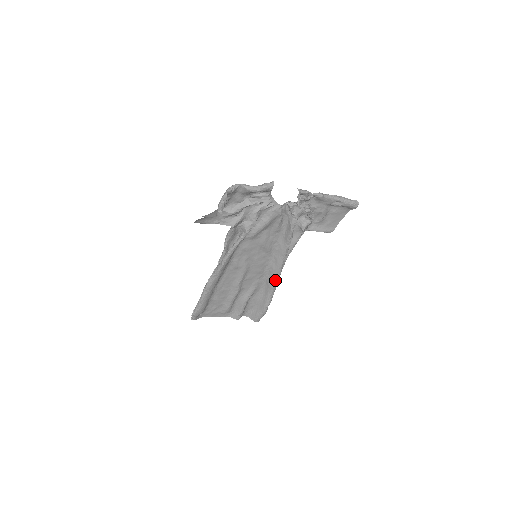
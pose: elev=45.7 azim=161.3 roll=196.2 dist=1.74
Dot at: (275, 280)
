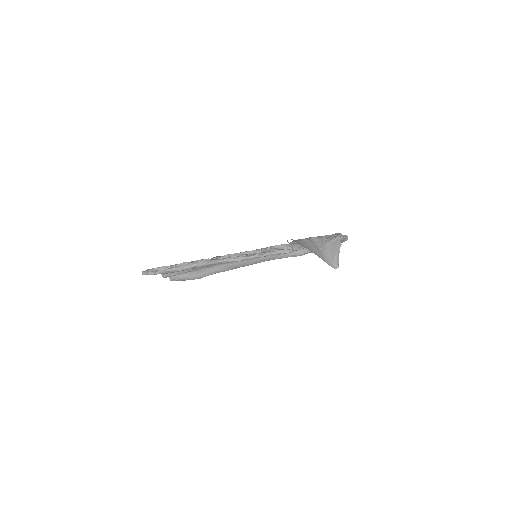
Dot at: (235, 268)
